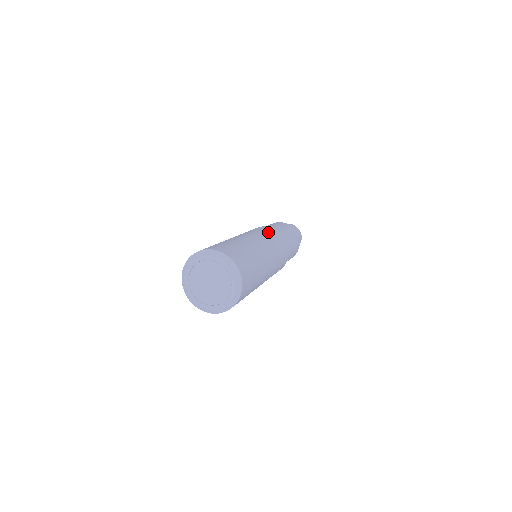
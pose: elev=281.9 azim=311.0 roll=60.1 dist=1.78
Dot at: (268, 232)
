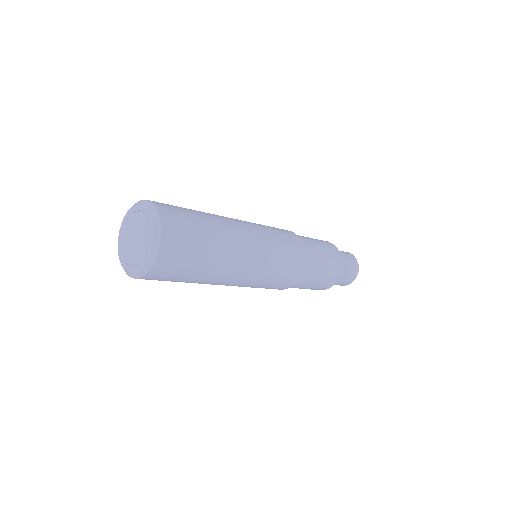
Dot at: (280, 234)
